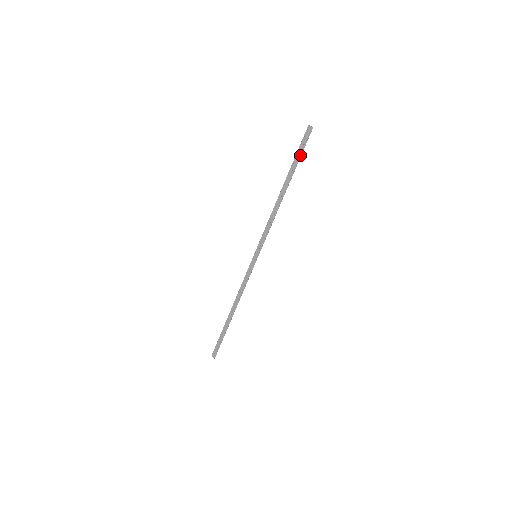
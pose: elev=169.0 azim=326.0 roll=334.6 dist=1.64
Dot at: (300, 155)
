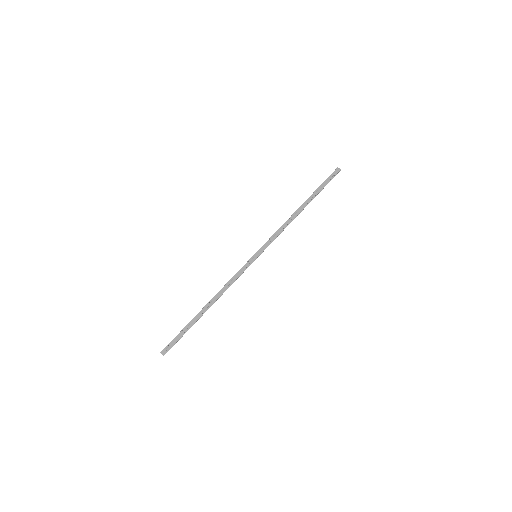
Dot at: (325, 185)
